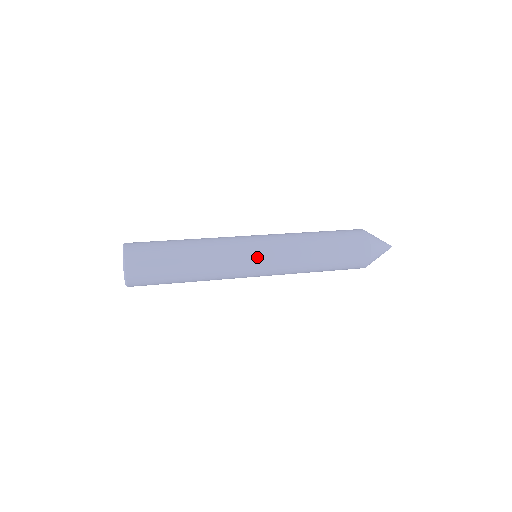
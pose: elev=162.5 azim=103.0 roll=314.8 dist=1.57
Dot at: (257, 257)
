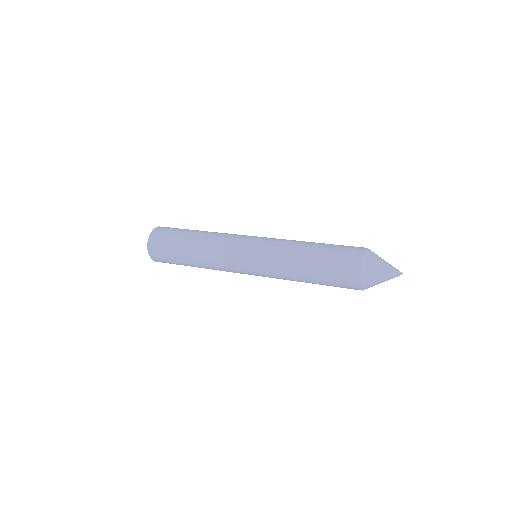
Dot at: (250, 240)
